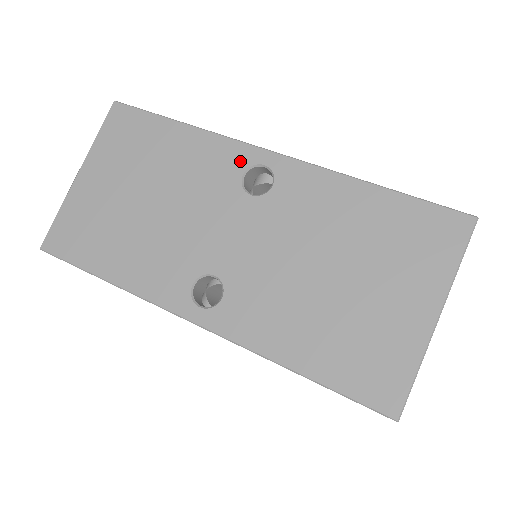
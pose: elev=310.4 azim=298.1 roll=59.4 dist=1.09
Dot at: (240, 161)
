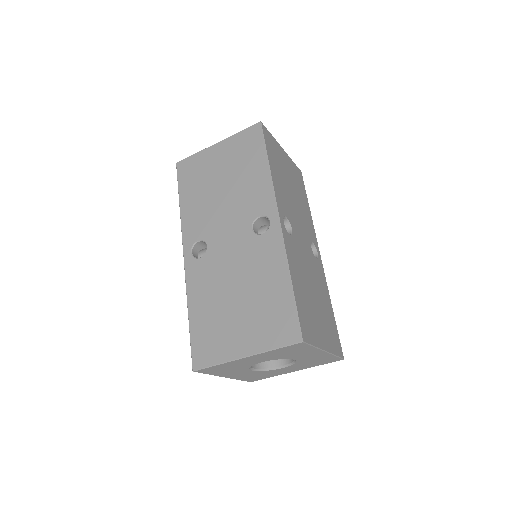
Dot at: (265, 208)
